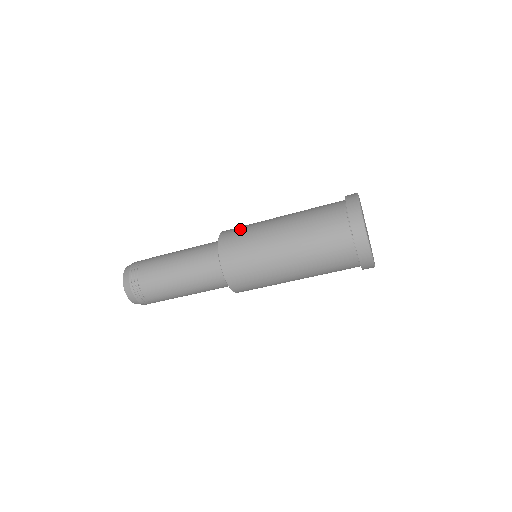
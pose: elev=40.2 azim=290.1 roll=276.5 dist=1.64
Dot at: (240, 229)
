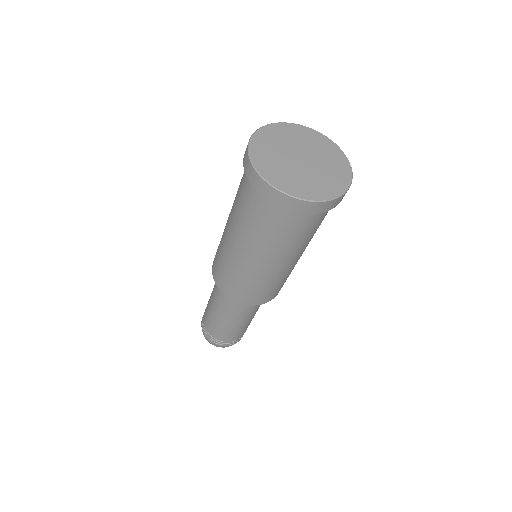
Dot at: occluded
